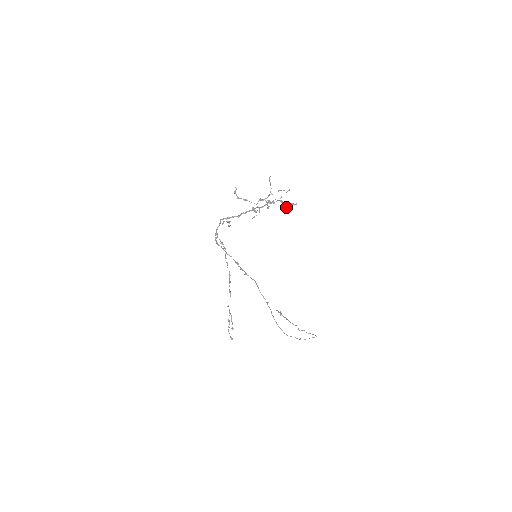
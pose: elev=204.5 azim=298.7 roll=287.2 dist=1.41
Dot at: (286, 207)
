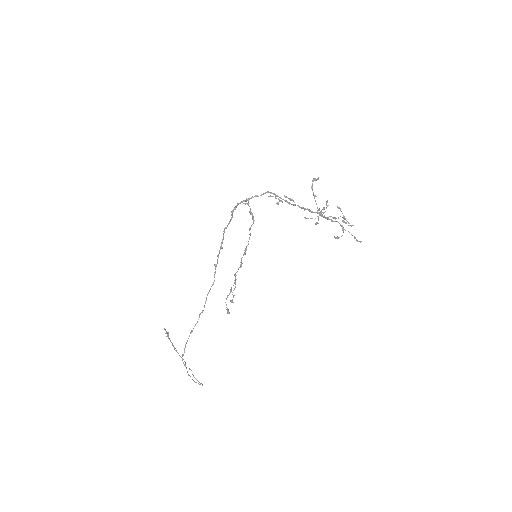
Dot at: (339, 237)
